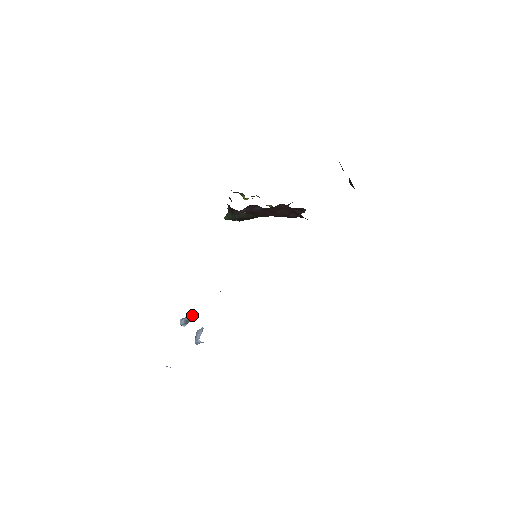
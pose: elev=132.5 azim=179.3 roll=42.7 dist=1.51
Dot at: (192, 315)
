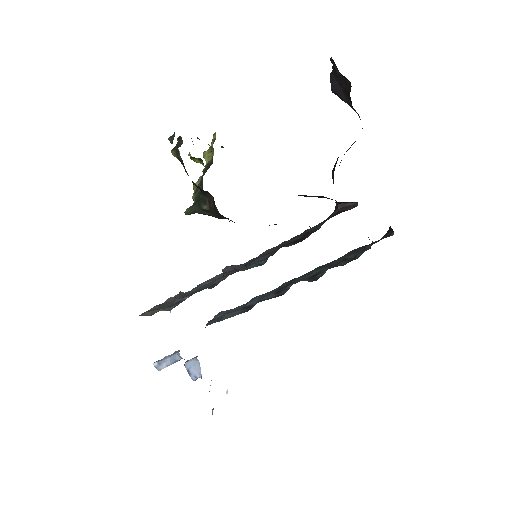
Dot at: occluded
